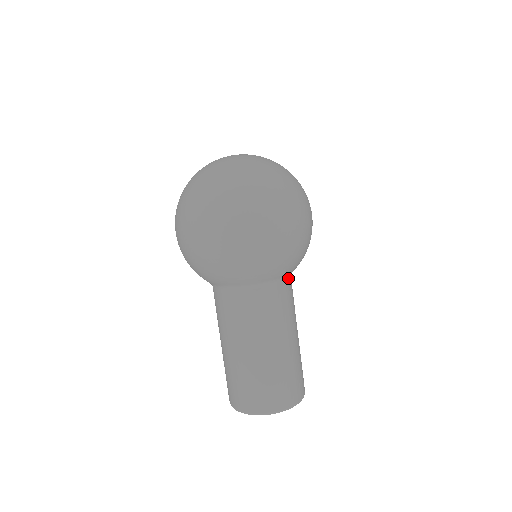
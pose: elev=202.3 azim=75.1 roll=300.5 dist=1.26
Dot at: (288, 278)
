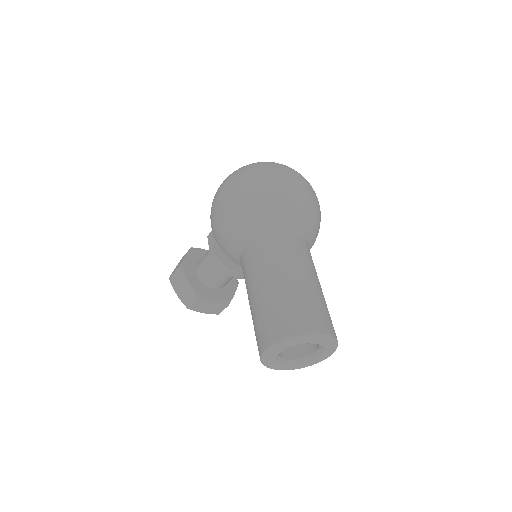
Dot at: occluded
